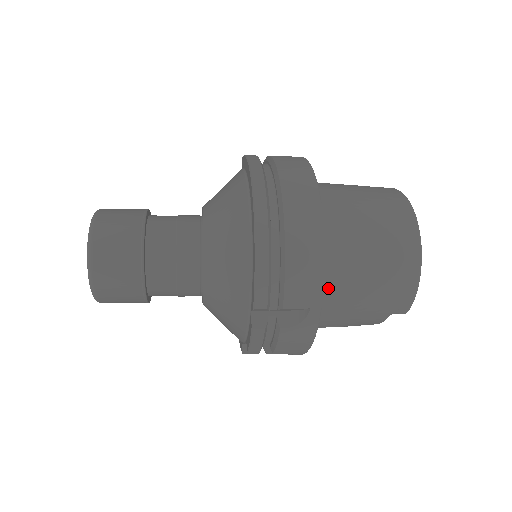
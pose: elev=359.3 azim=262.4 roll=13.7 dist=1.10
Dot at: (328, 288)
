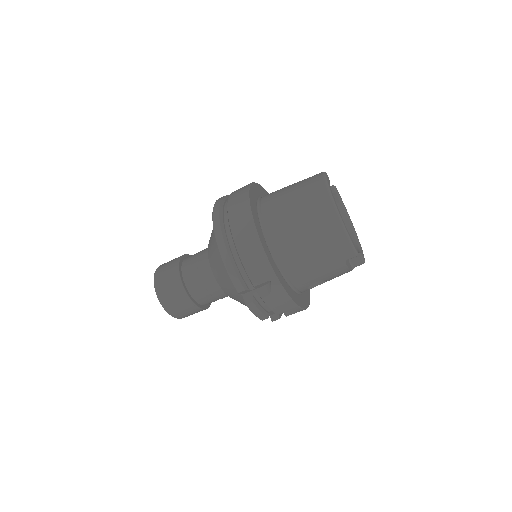
Dot at: (285, 262)
